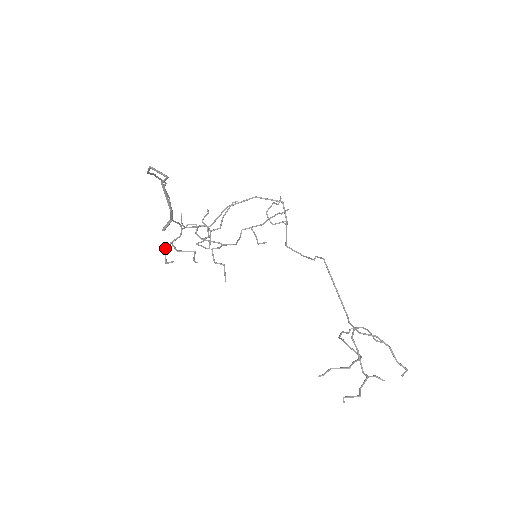
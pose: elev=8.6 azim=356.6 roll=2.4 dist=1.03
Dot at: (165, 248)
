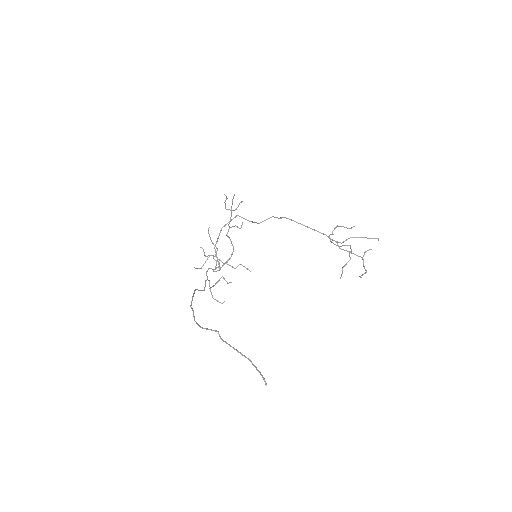
Dot at: (213, 298)
